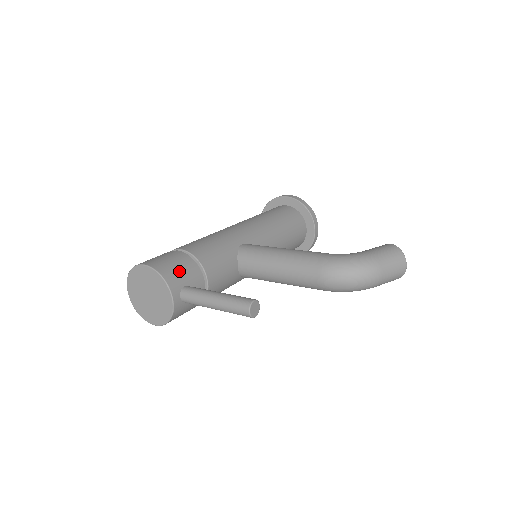
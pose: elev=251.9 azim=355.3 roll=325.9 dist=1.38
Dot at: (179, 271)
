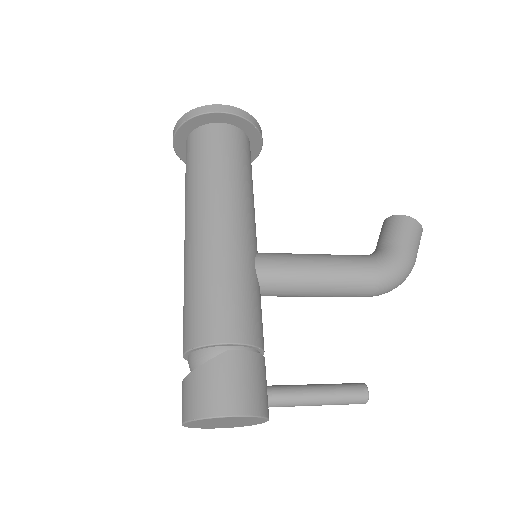
Dot at: (261, 387)
